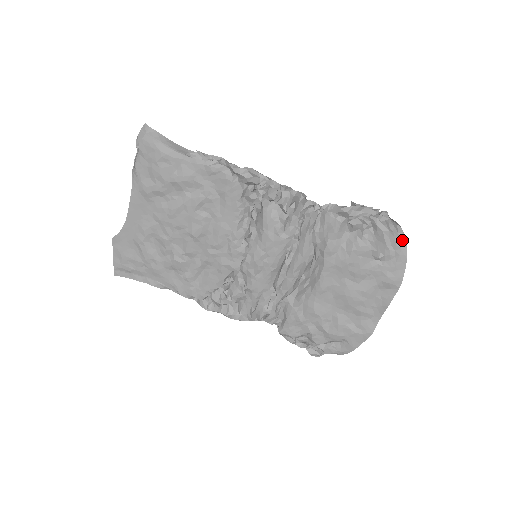
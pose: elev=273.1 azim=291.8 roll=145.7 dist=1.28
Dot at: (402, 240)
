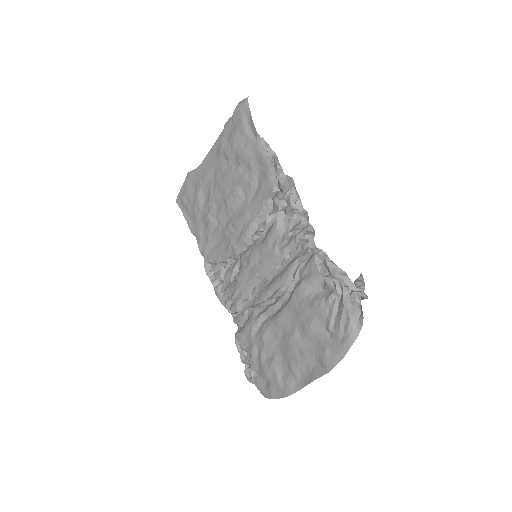
Dot at: (356, 330)
